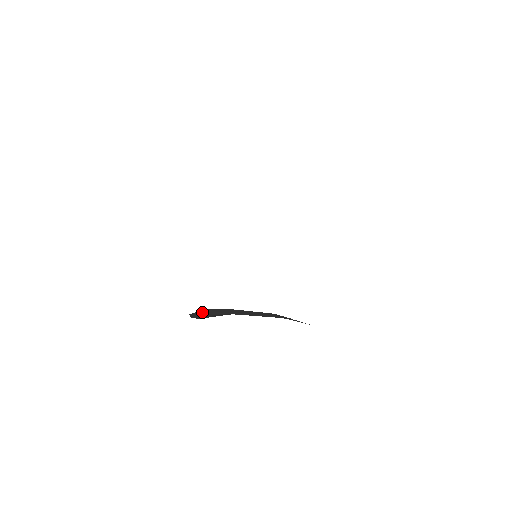
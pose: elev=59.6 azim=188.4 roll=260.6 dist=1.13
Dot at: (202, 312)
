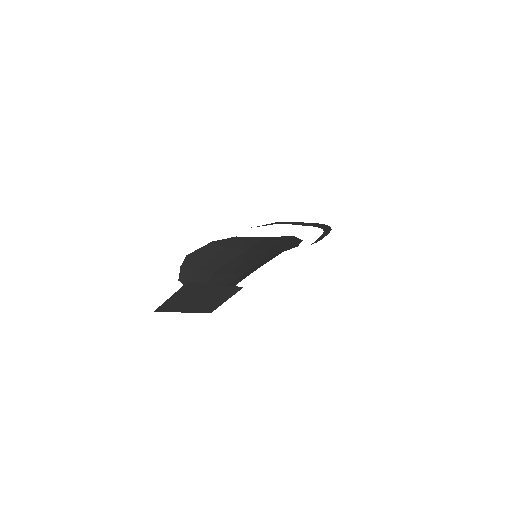
Dot at: (183, 273)
